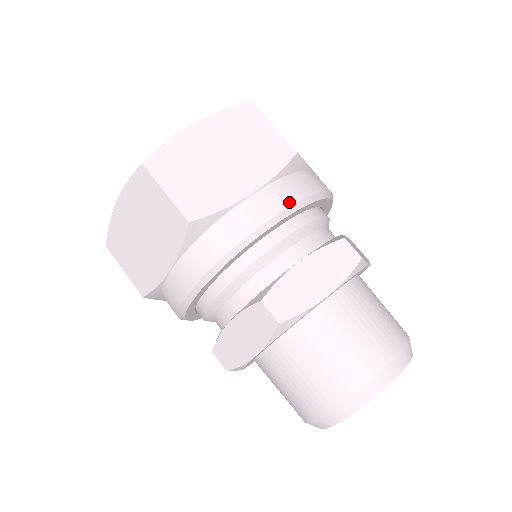
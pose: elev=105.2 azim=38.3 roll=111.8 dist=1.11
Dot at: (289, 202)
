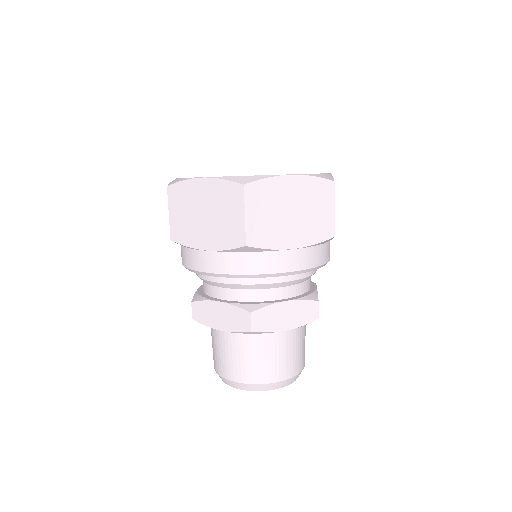
Dot at: (223, 271)
